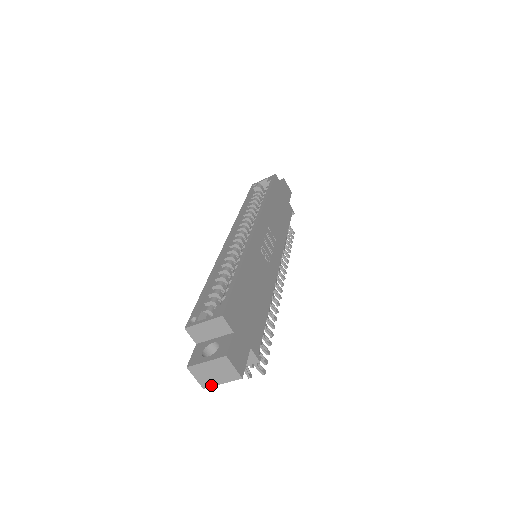
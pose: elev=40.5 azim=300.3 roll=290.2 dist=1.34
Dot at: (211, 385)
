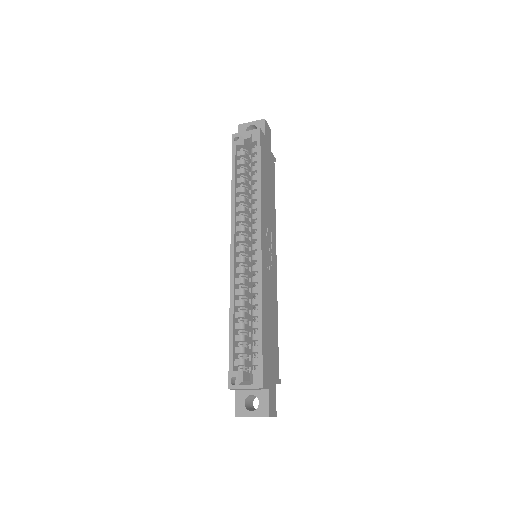
Dot at: occluded
